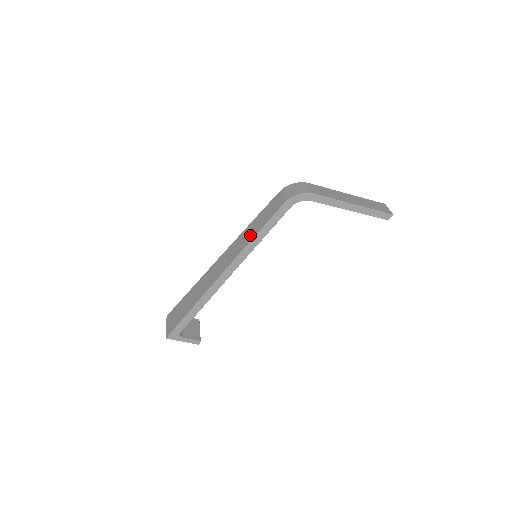
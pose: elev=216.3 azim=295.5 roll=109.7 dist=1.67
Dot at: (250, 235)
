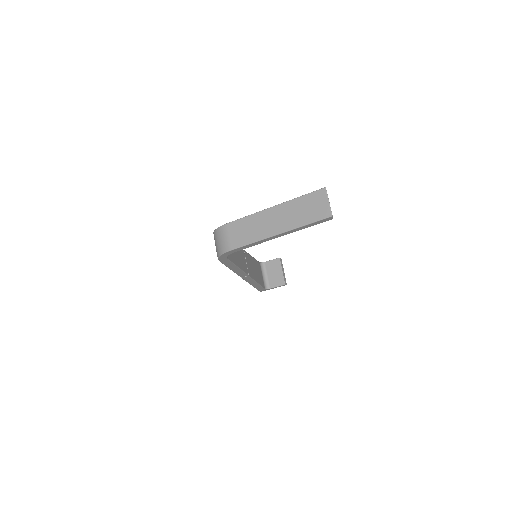
Dot at: occluded
